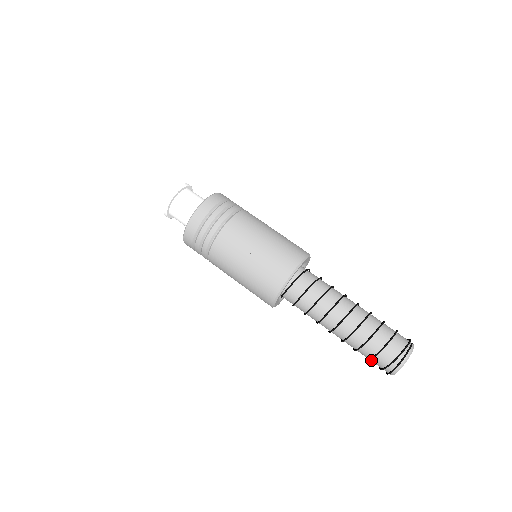
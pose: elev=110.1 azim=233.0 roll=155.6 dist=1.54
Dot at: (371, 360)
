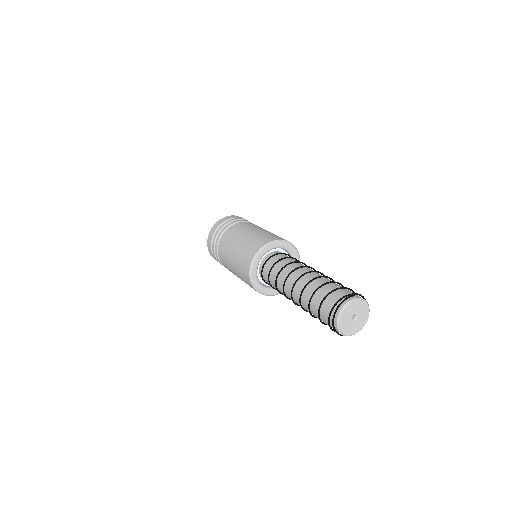
Dot at: (324, 322)
